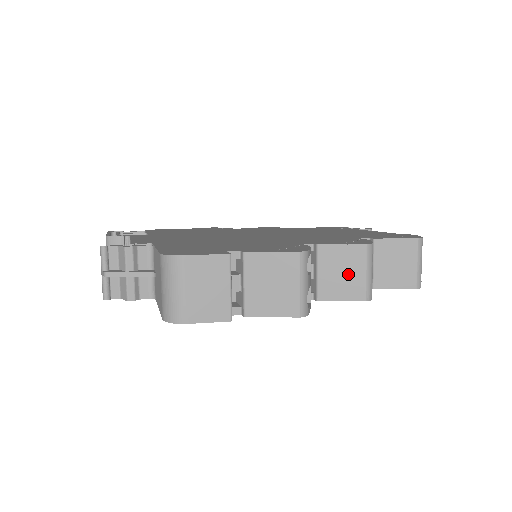
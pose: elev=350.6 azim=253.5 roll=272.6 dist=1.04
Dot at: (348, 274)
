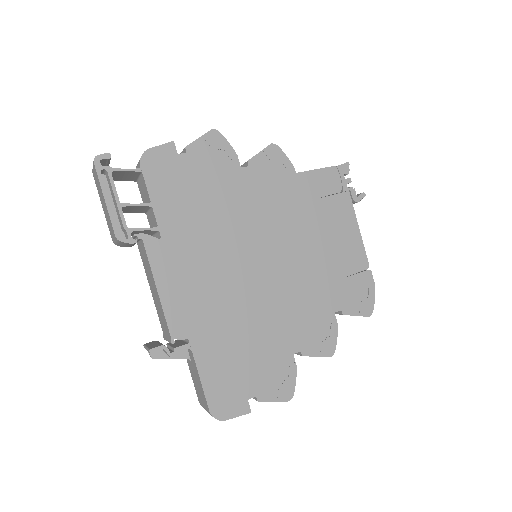
Dot at: occluded
